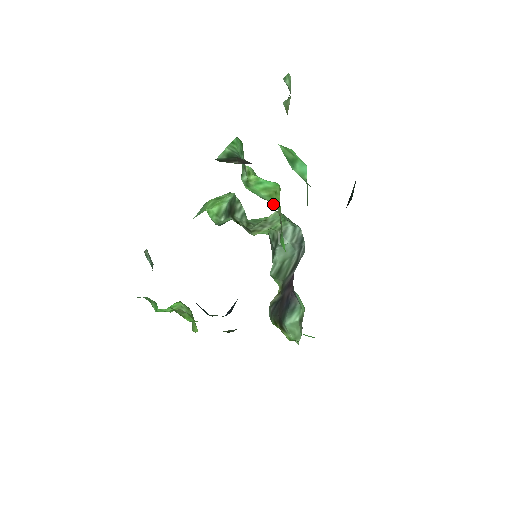
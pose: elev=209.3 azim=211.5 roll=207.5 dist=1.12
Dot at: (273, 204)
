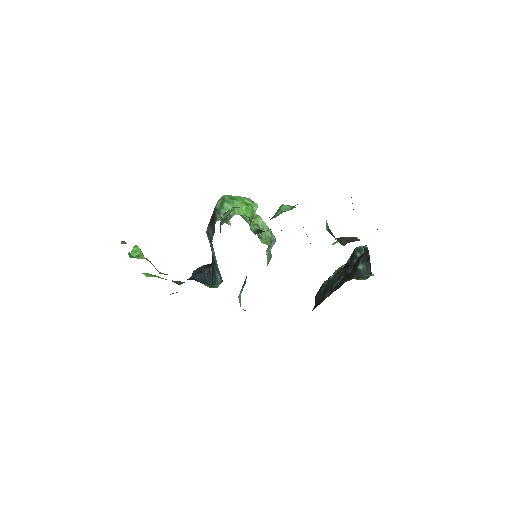
Dot at: occluded
